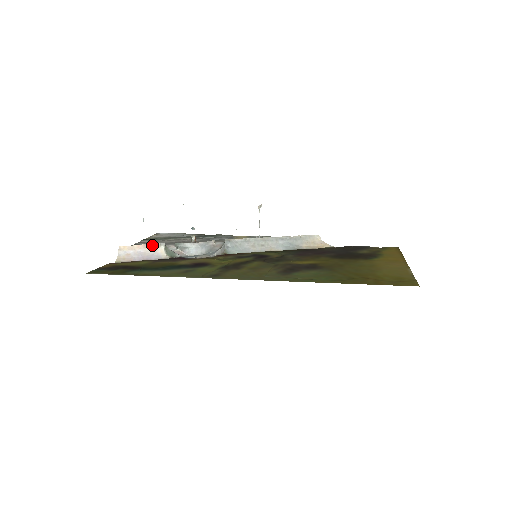
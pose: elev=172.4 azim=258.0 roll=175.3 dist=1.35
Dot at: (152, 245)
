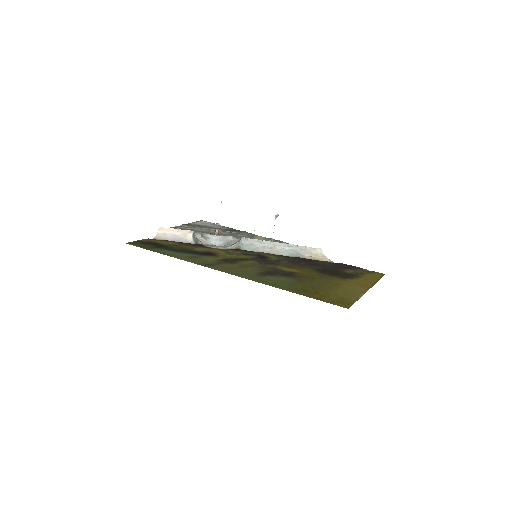
Dot at: (184, 231)
